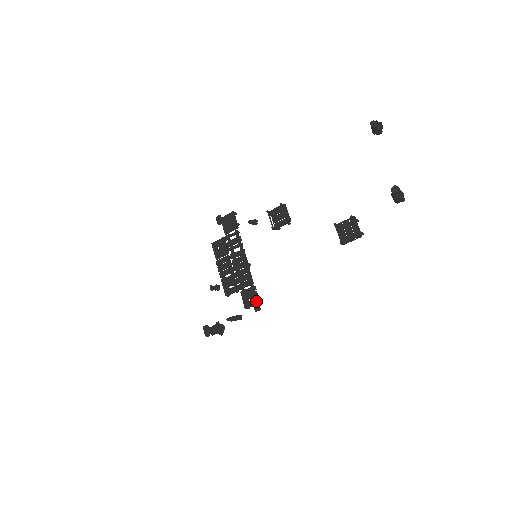
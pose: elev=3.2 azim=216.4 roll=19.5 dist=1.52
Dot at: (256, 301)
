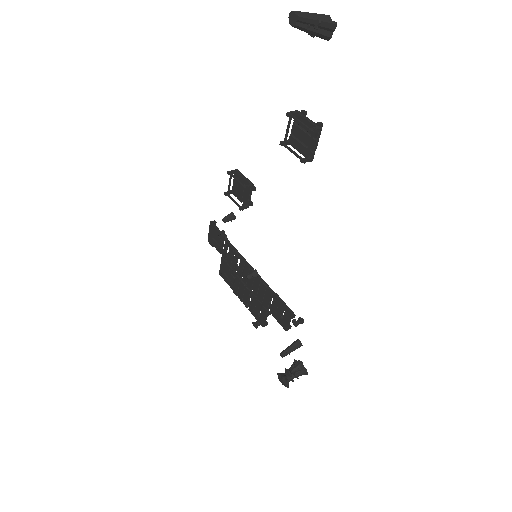
Dot at: (287, 313)
